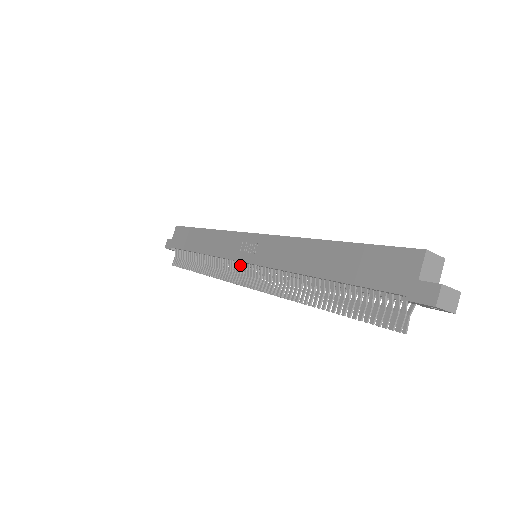
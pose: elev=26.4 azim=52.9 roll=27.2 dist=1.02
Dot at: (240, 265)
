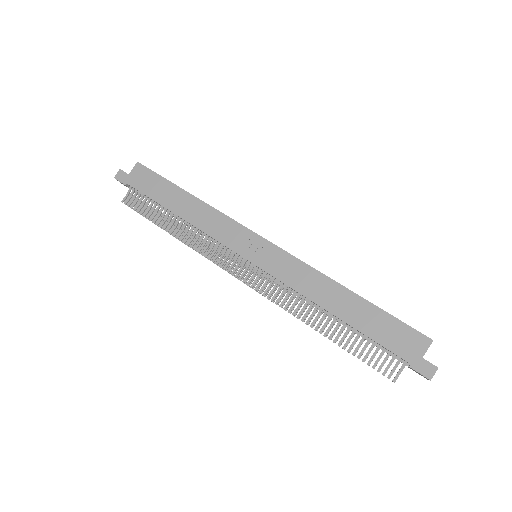
Dot at: (237, 257)
